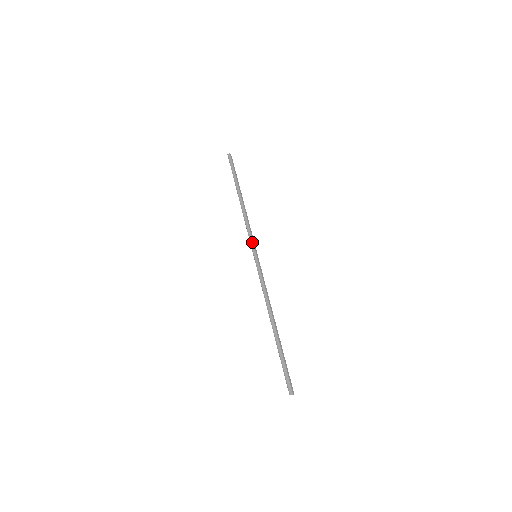
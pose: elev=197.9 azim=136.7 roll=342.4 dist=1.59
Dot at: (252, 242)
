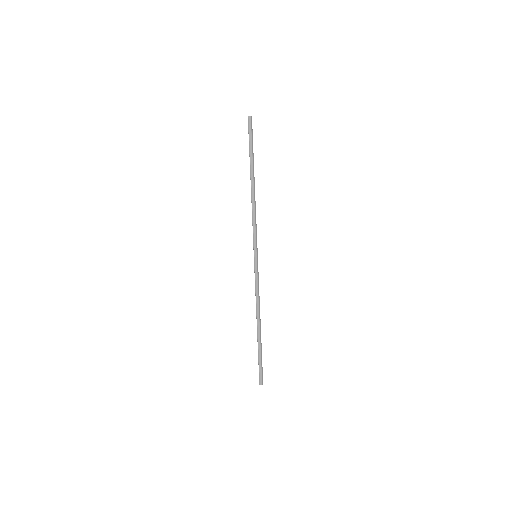
Dot at: (255, 241)
